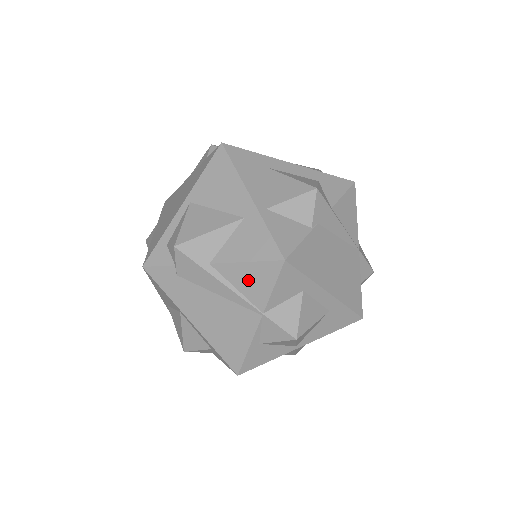
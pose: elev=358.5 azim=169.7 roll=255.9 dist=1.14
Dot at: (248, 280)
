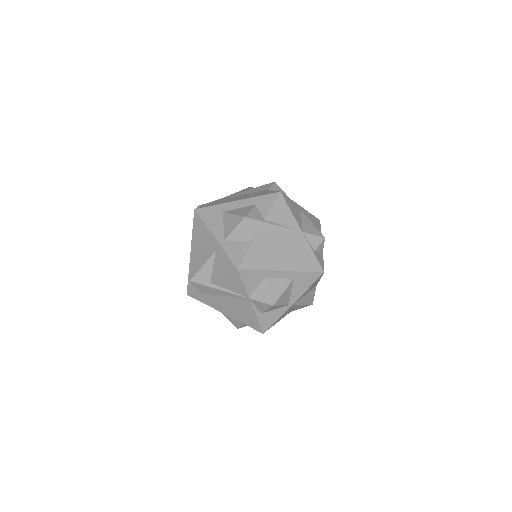
Dot at: (231, 284)
